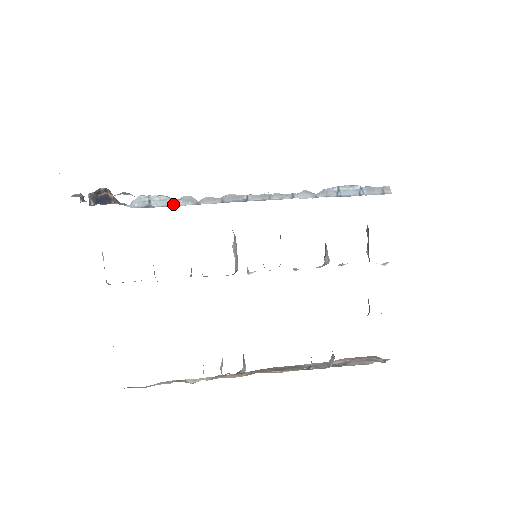
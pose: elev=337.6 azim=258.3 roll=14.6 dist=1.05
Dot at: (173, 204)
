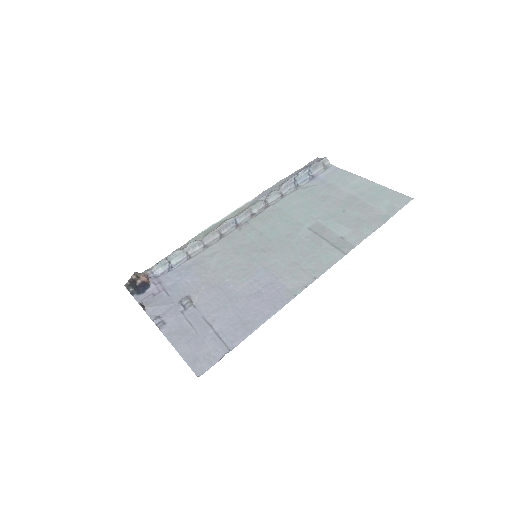
Dot at: (187, 254)
